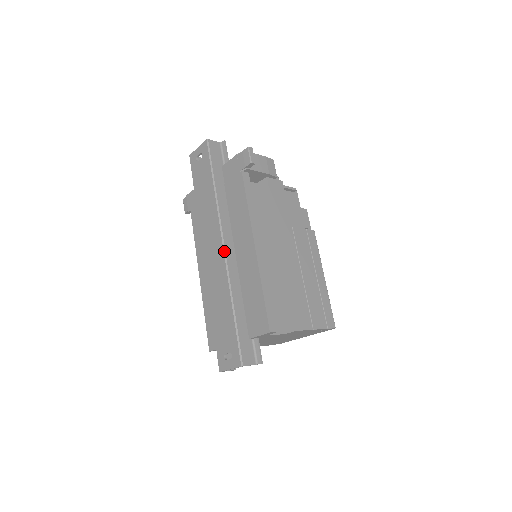
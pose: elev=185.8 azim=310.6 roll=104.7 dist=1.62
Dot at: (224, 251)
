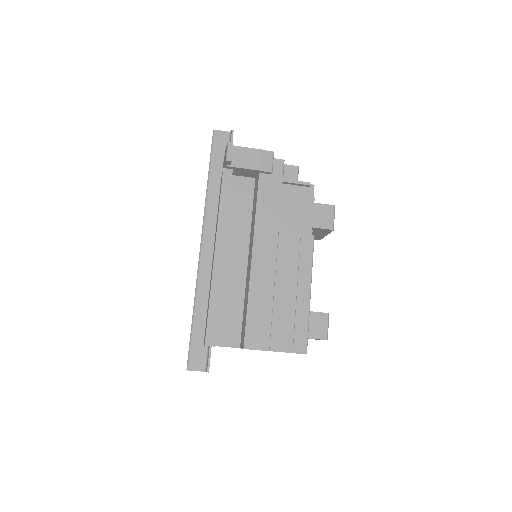
Dot at: (200, 251)
